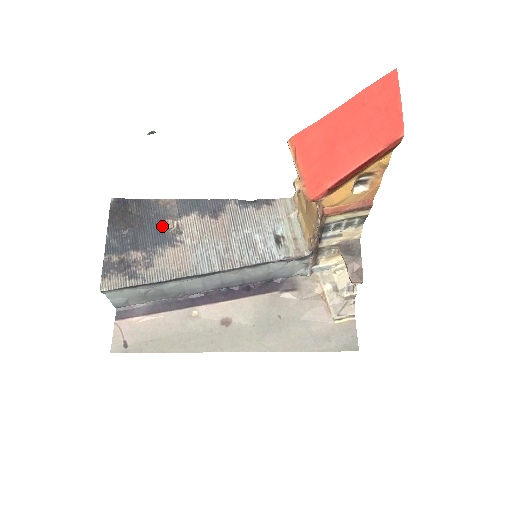
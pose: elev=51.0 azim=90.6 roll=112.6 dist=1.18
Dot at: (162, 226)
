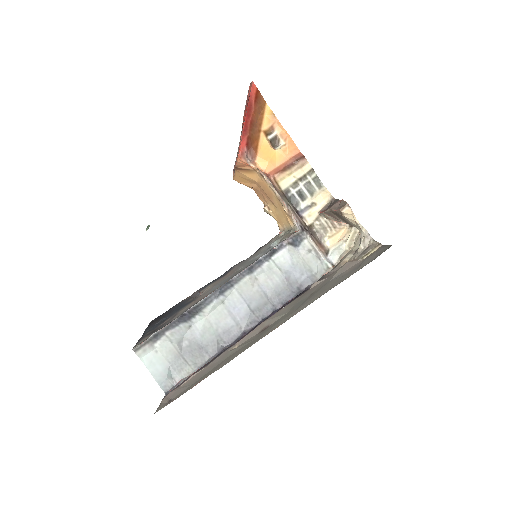
Dot at: (186, 302)
